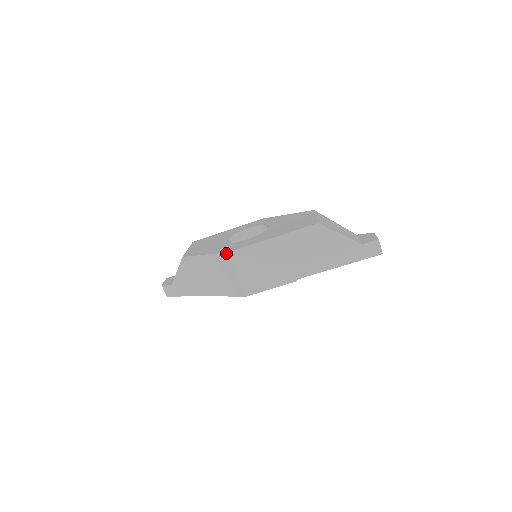
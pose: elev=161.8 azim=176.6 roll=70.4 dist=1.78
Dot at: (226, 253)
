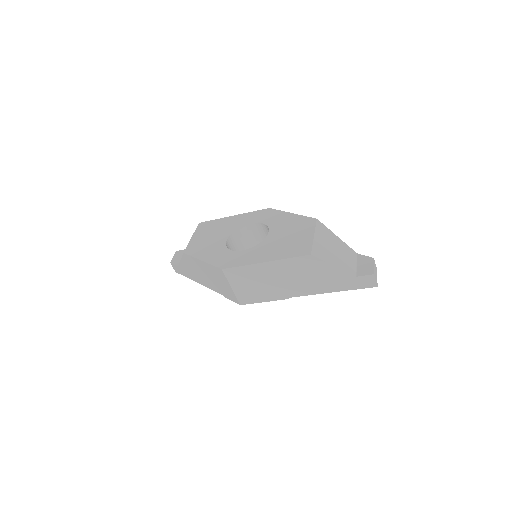
Dot at: (219, 269)
